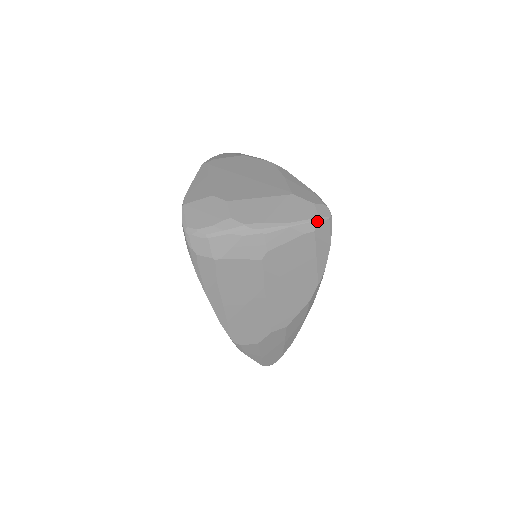
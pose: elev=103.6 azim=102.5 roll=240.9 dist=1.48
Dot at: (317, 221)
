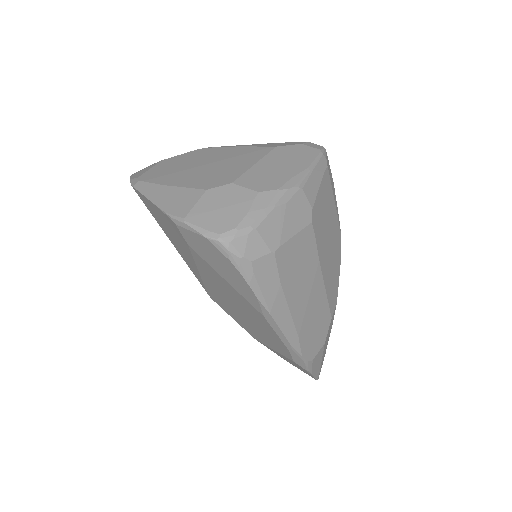
Dot at: (323, 154)
